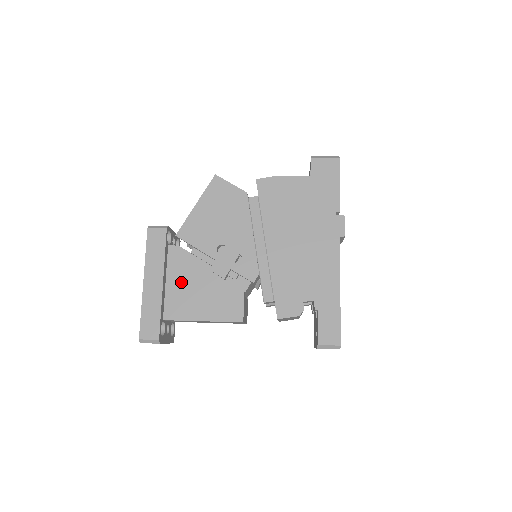
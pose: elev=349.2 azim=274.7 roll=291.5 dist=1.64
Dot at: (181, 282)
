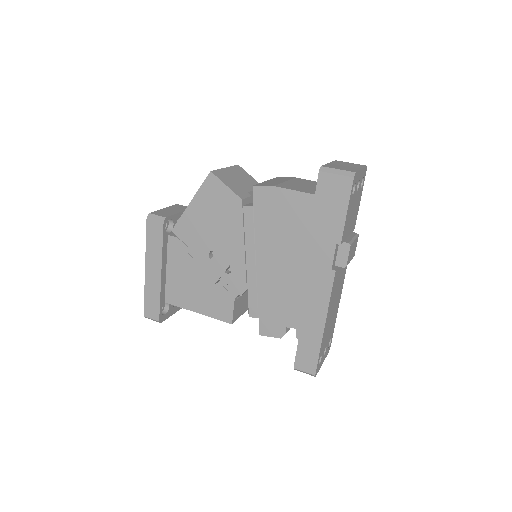
Dot at: (179, 273)
